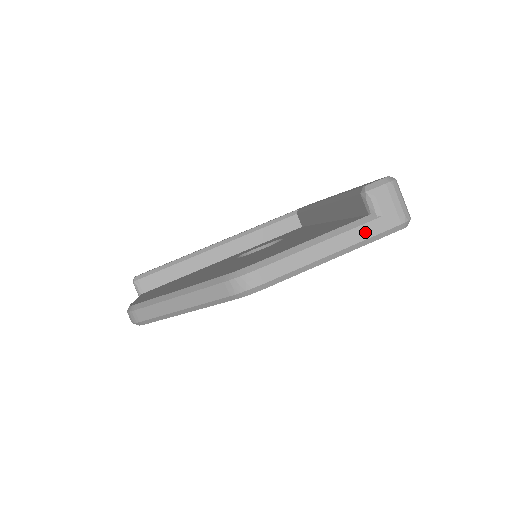
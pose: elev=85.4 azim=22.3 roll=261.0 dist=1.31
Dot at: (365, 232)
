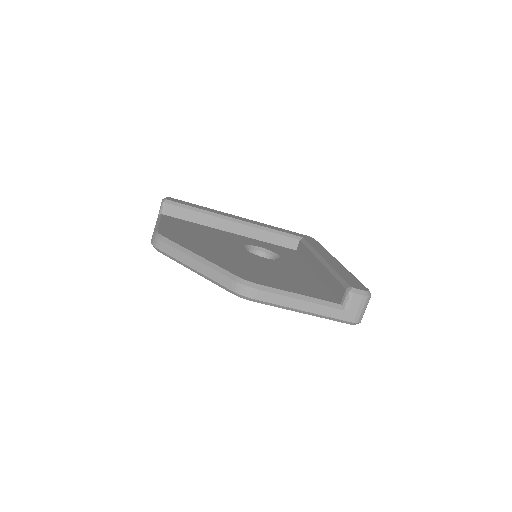
Dot at: (331, 312)
